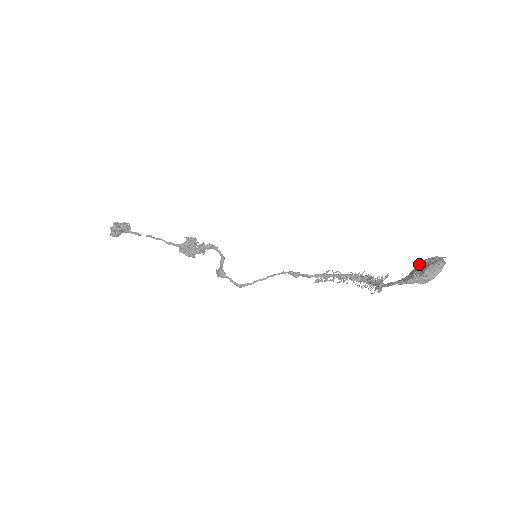
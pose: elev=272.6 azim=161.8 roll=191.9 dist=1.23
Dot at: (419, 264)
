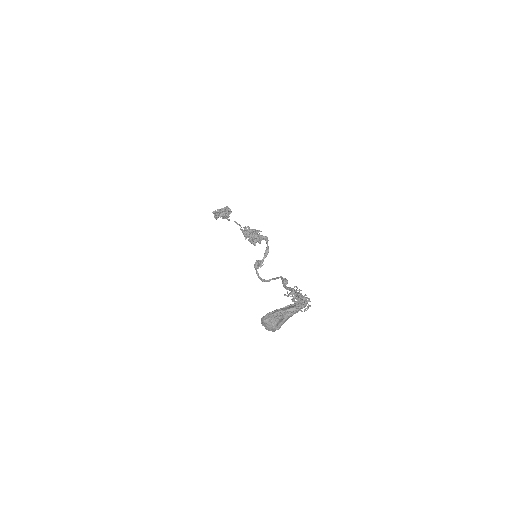
Dot at: occluded
